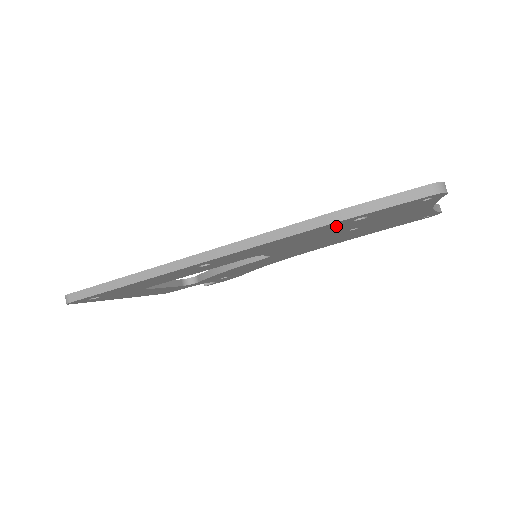
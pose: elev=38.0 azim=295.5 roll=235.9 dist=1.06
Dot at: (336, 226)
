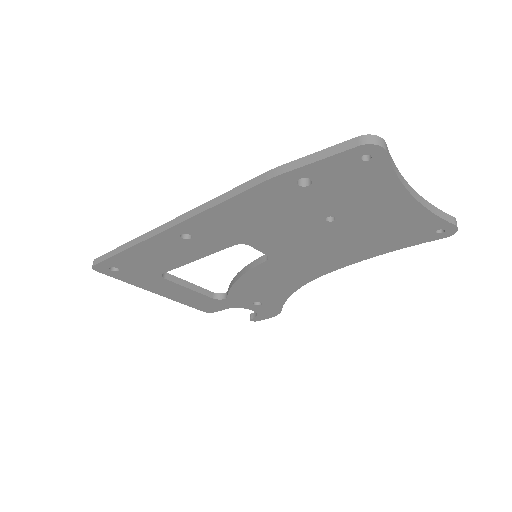
Dot at: (286, 193)
